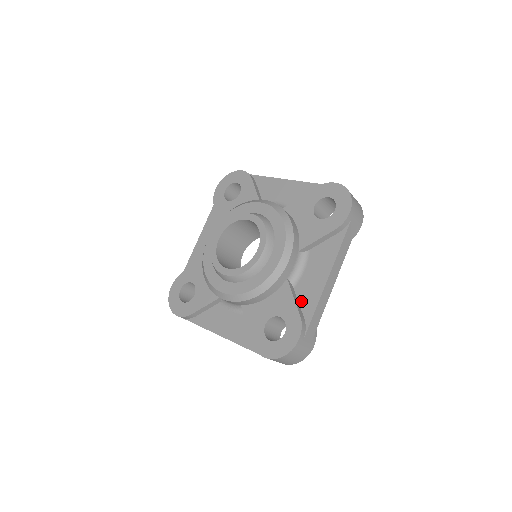
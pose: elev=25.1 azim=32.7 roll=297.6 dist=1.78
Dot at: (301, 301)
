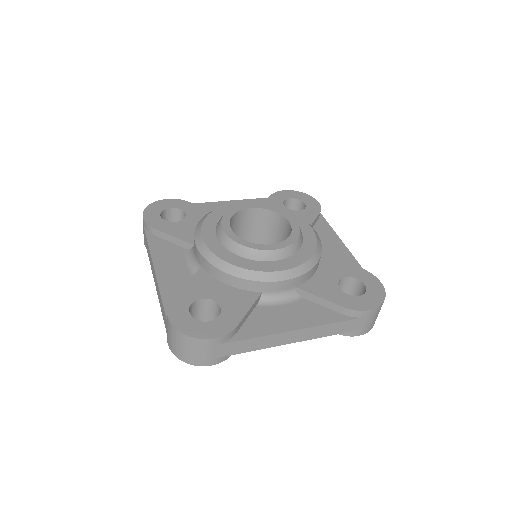
Dot at: occluded
